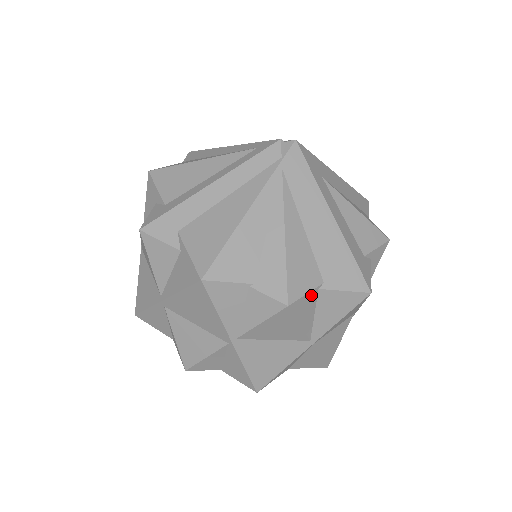
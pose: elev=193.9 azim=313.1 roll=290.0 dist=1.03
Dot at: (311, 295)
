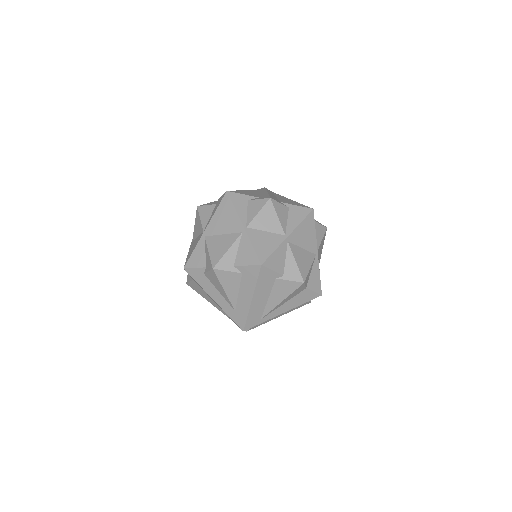
Dot at: occluded
